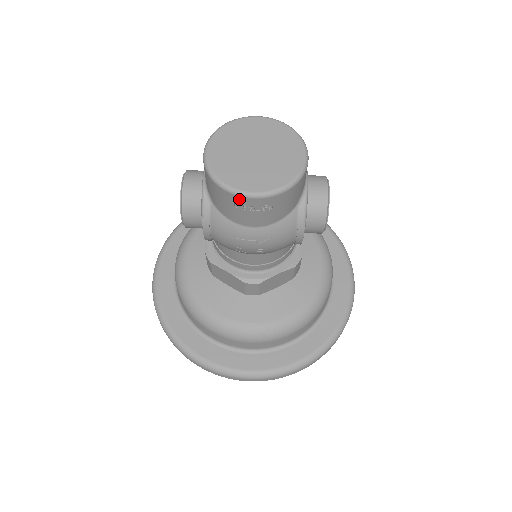
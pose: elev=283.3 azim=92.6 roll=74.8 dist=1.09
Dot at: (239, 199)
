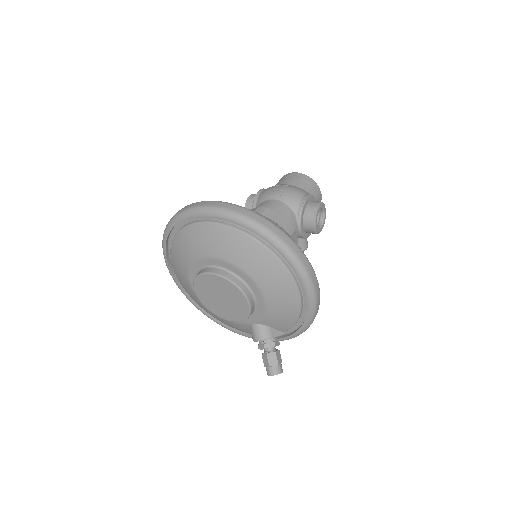
Dot at: (290, 174)
